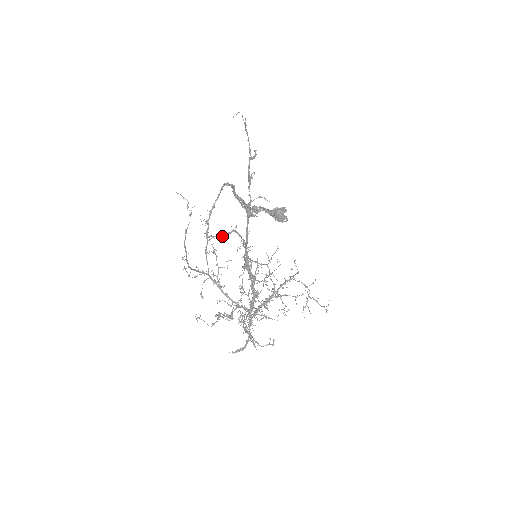
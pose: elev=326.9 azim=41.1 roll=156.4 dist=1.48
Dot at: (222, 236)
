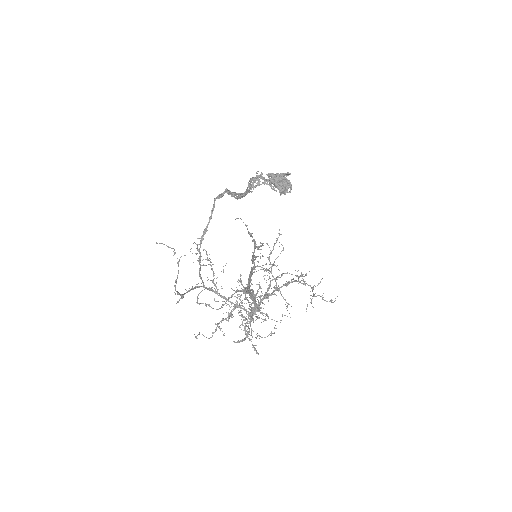
Dot at: (221, 306)
